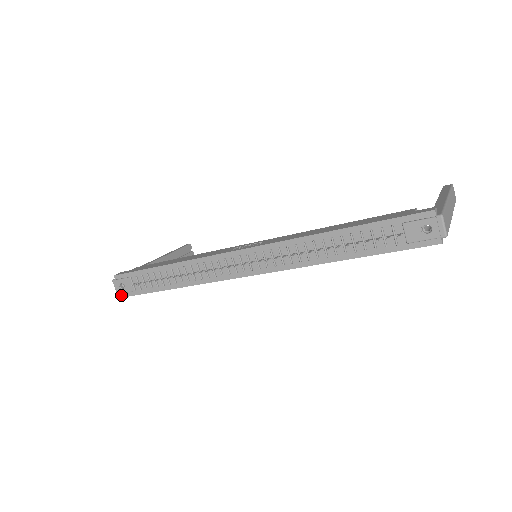
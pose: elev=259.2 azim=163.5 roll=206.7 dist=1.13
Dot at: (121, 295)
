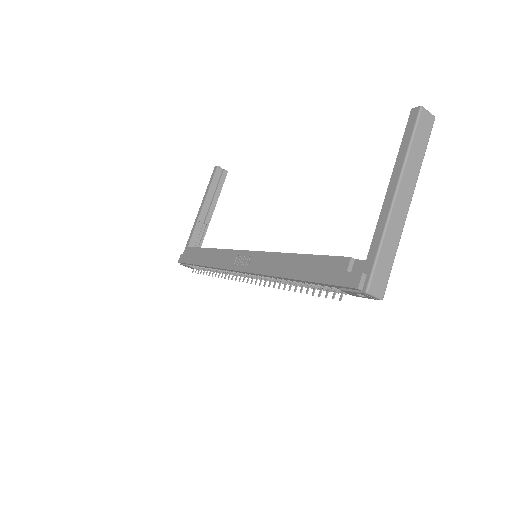
Dot at: occluded
